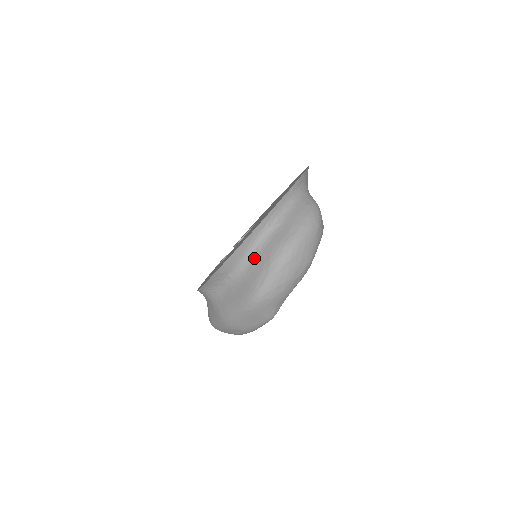
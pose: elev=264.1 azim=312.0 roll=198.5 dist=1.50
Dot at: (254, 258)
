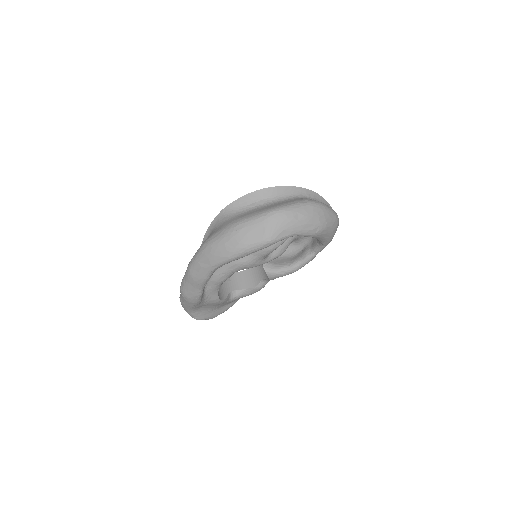
Dot at: (289, 199)
